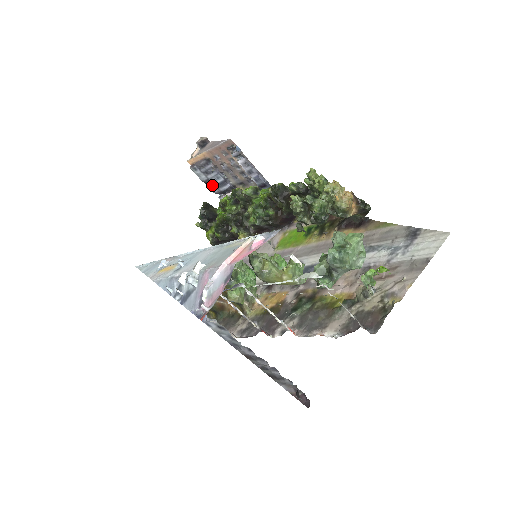
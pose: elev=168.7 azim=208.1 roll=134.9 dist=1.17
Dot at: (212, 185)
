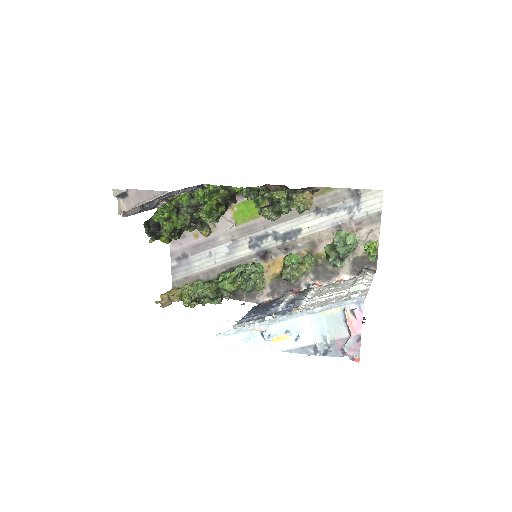
Dot at: occluded
